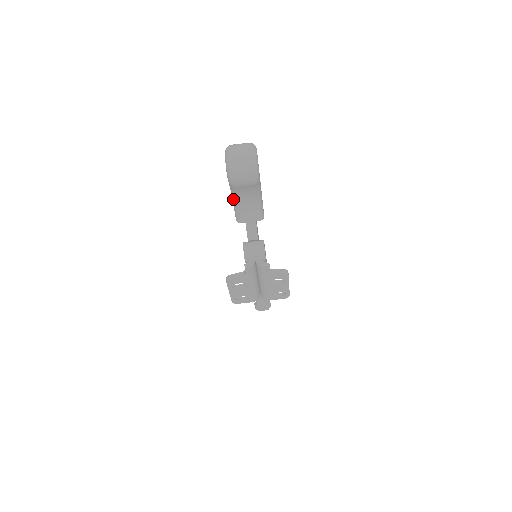
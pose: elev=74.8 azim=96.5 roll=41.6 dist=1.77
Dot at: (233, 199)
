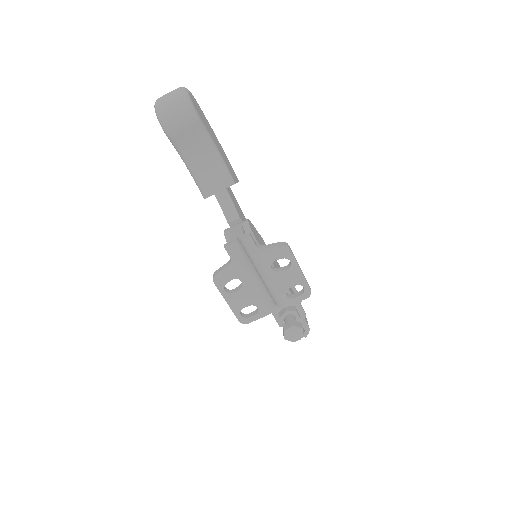
Dot at: (186, 165)
